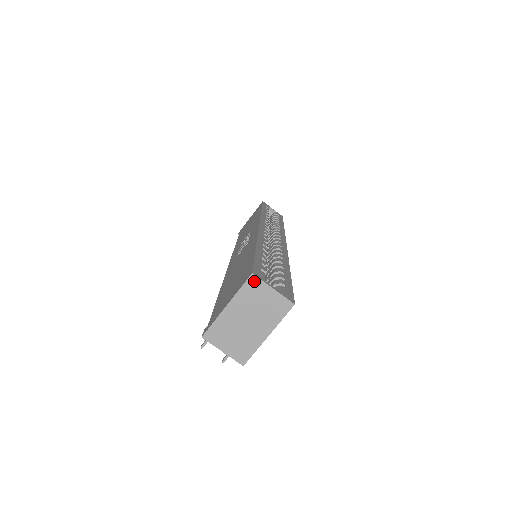
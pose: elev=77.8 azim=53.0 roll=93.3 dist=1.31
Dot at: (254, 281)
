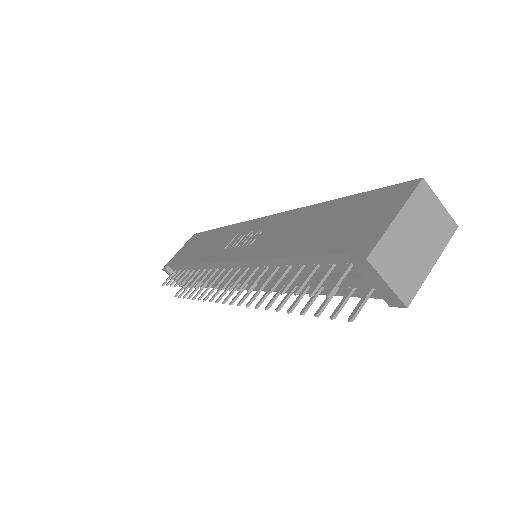
Dot at: (424, 188)
